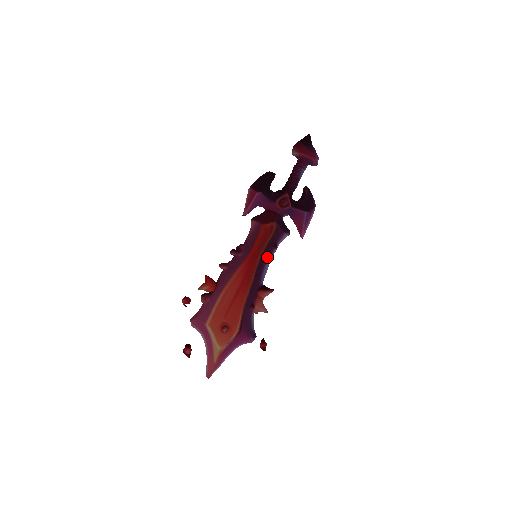
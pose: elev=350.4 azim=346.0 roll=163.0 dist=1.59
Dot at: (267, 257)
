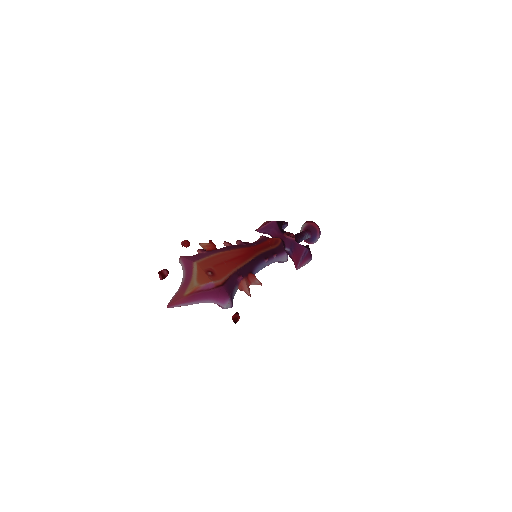
Dot at: (266, 257)
